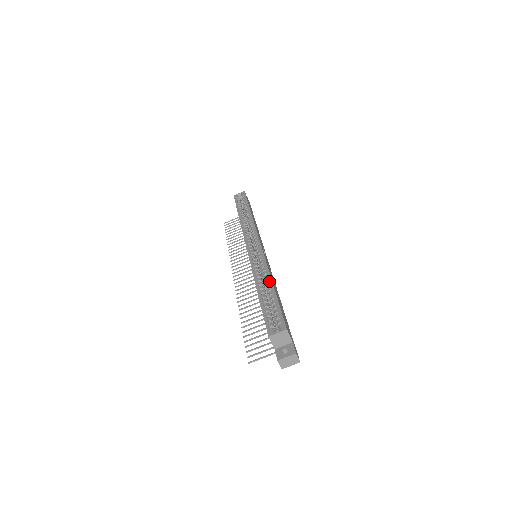
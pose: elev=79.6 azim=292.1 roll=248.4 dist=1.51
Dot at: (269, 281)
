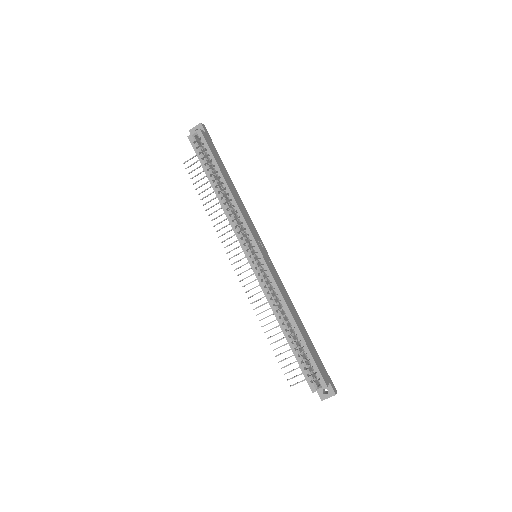
Dot at: (291, 320)
